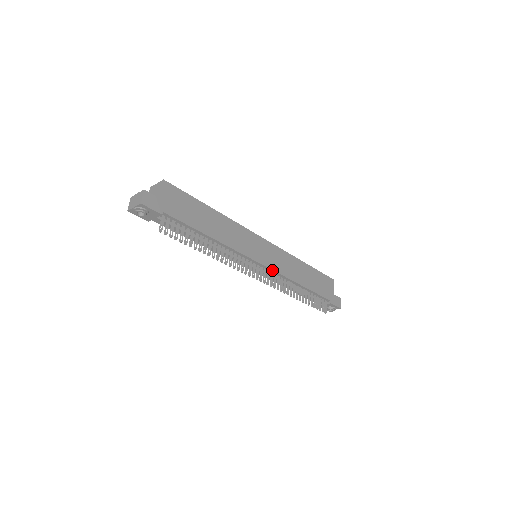
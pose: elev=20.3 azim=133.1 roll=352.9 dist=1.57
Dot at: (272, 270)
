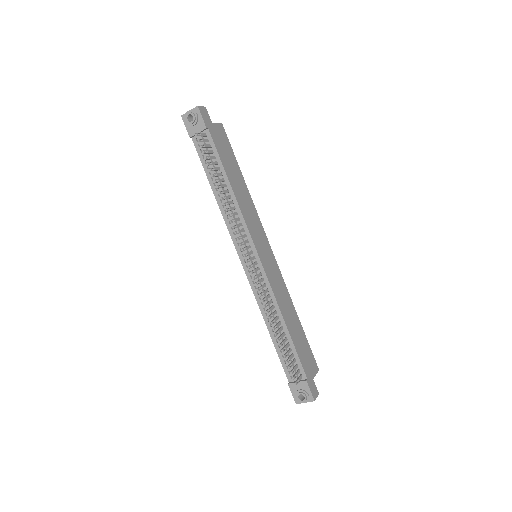
Dot at: (265, 273)
